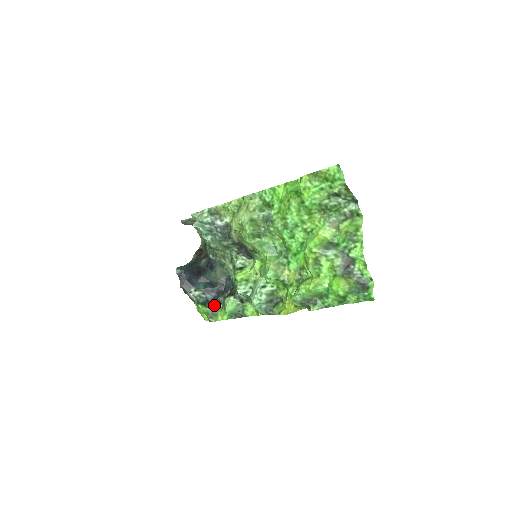
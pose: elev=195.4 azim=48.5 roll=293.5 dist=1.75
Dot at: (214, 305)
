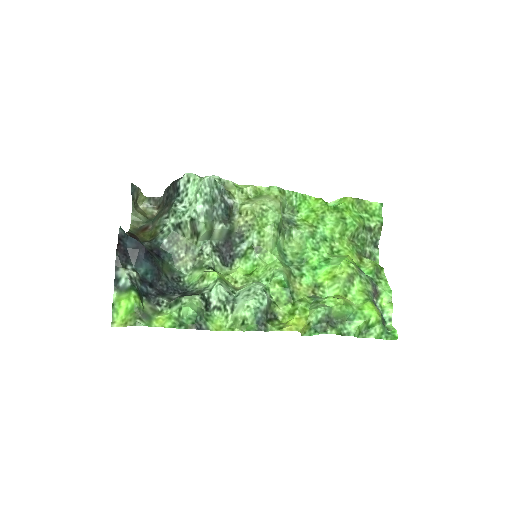
Dot at: (148, 304)
